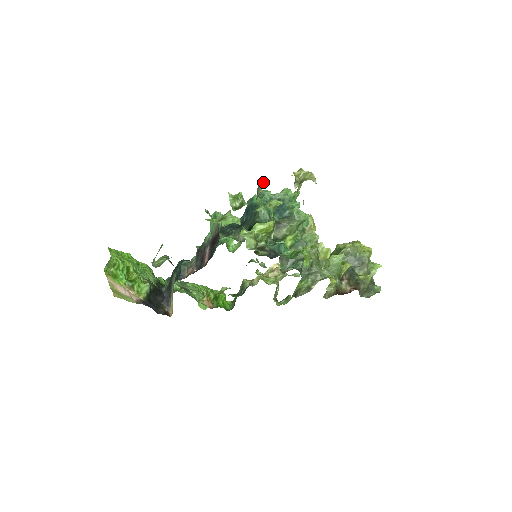
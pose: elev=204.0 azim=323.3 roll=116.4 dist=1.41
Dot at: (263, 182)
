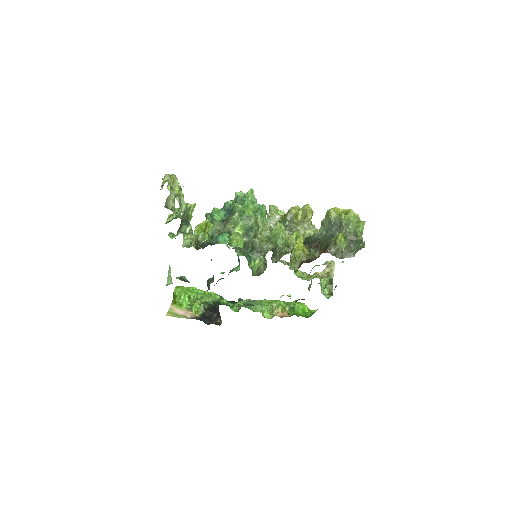
Dot at: (171, 196)
